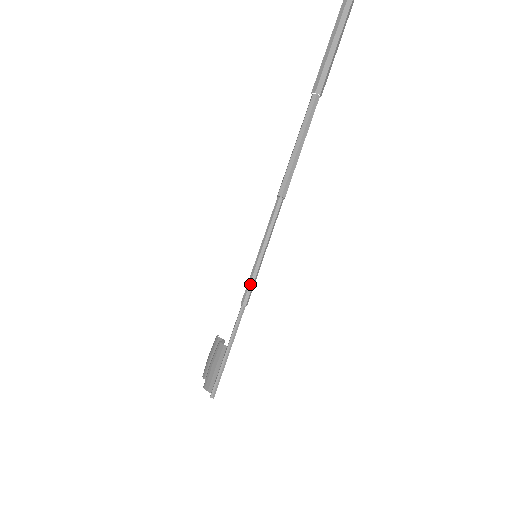
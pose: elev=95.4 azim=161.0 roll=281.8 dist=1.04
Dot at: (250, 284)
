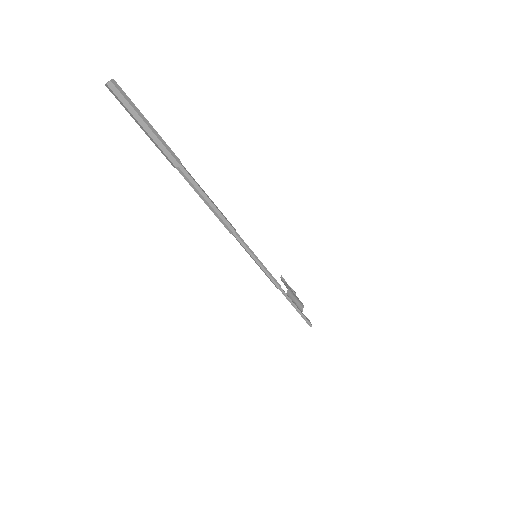
Dot at: (270, 279)
